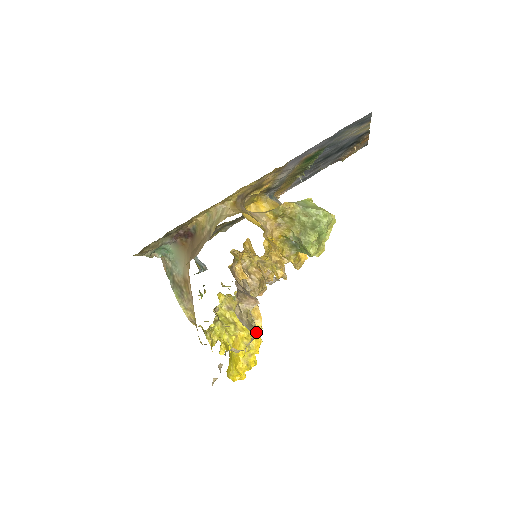
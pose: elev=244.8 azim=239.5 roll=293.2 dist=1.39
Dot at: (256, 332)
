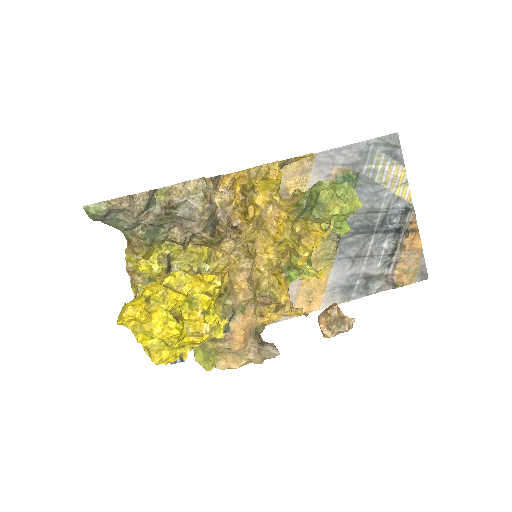
Dot at: (211, 201)
